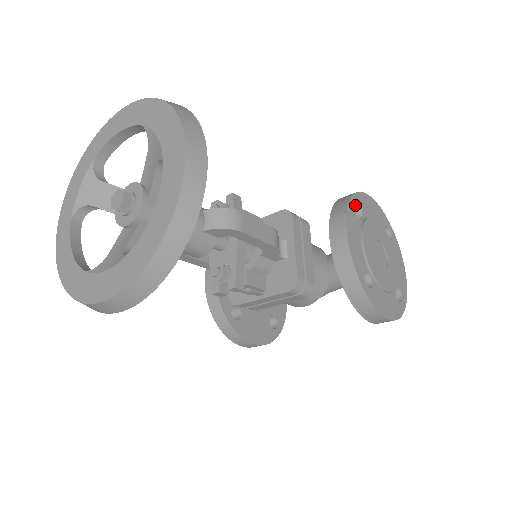
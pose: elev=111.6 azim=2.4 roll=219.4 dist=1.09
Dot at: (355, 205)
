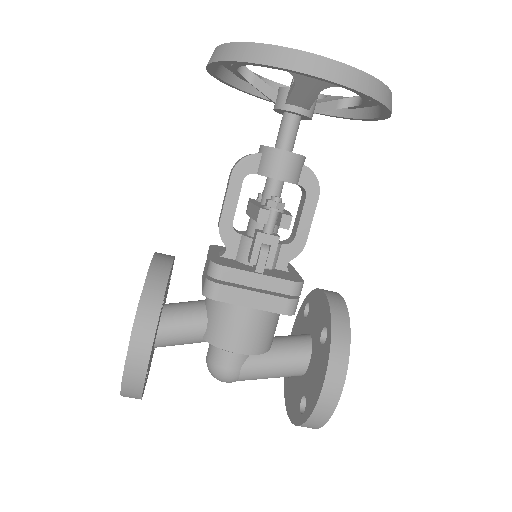
Dot at: occluded
